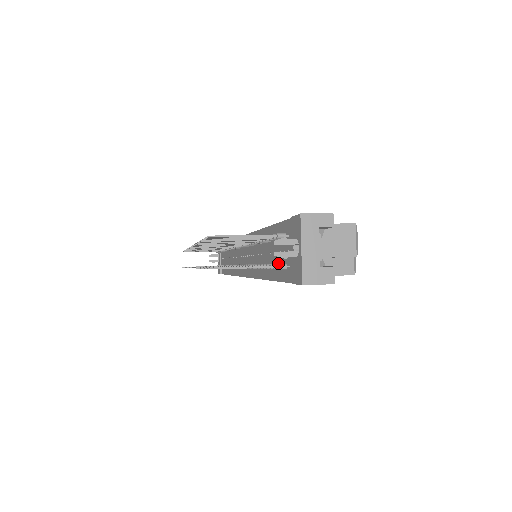
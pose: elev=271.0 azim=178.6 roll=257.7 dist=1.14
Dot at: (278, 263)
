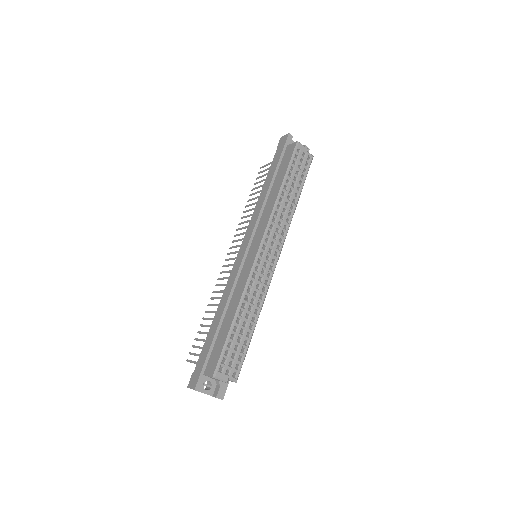
Dot at: occluded
